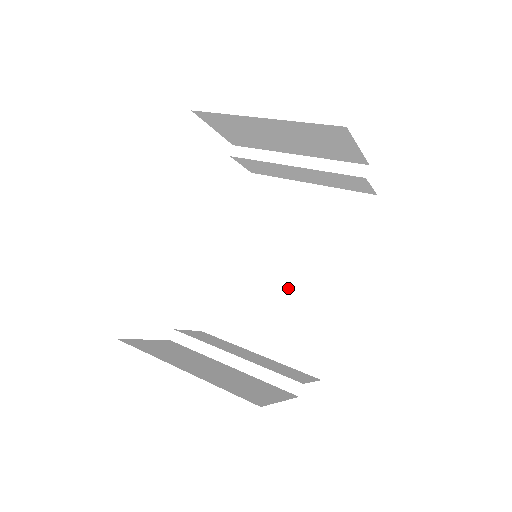
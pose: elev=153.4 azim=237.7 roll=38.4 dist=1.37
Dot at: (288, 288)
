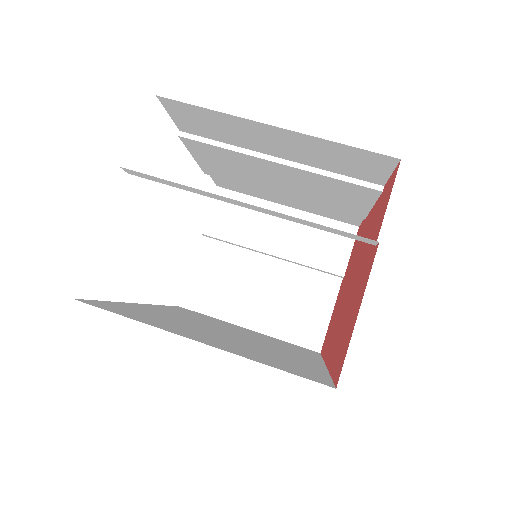
Dot at: (297, 193)
